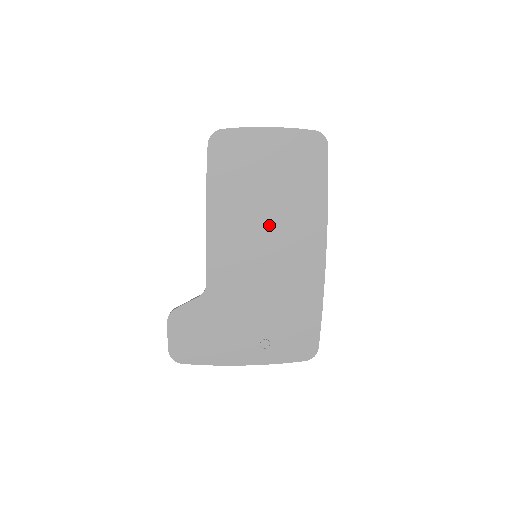
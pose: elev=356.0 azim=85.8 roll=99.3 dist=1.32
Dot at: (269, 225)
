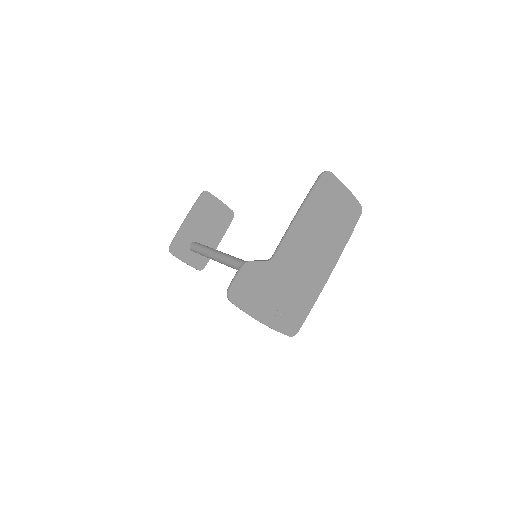
Dot at: (319, 240)
